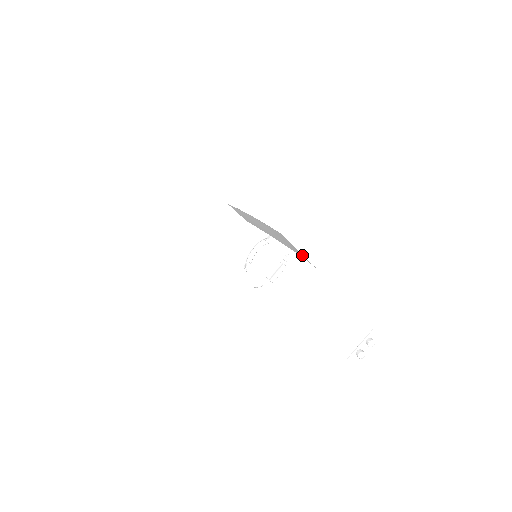
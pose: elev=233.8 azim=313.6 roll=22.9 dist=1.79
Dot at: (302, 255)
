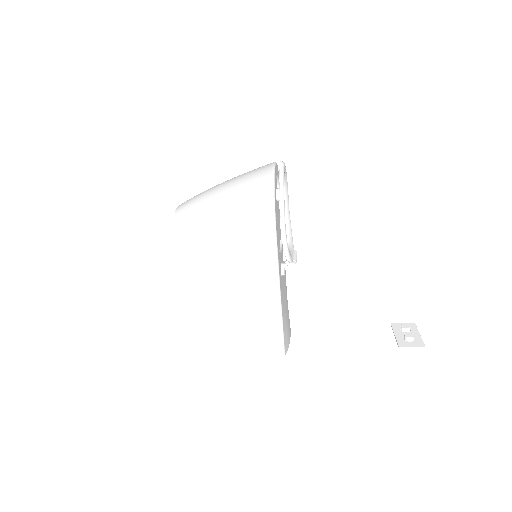
Dot at: (280, 316)
